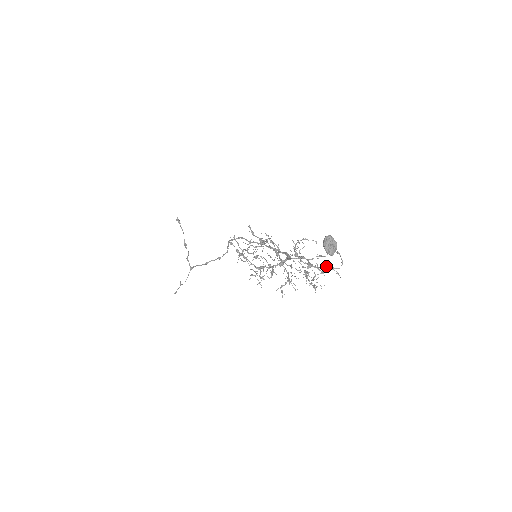
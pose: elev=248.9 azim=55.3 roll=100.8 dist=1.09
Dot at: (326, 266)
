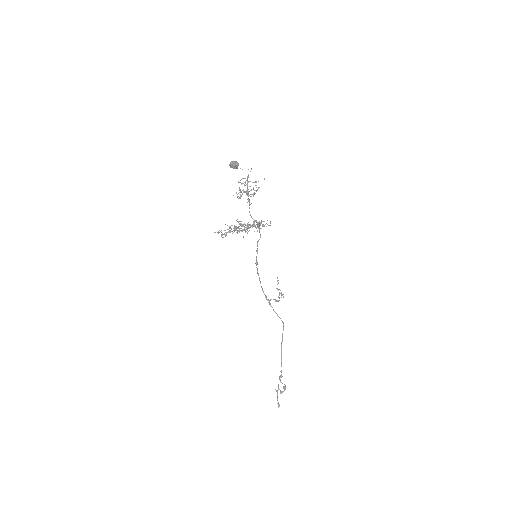
Dot at: (255, 185)
